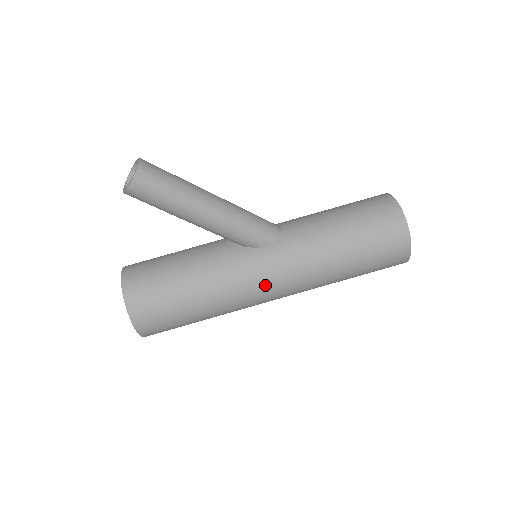
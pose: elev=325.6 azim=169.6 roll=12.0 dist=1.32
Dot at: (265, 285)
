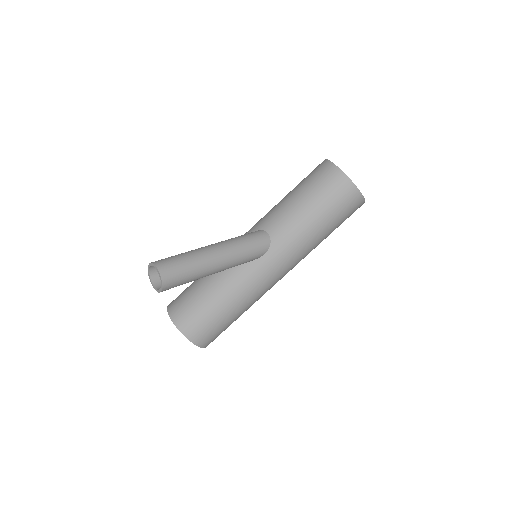
Dot at: (276, 278)
